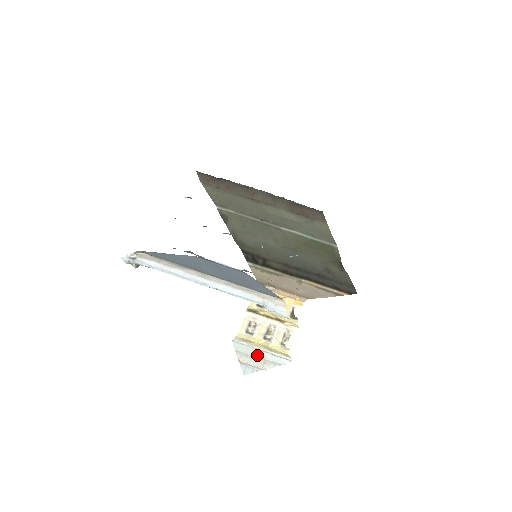
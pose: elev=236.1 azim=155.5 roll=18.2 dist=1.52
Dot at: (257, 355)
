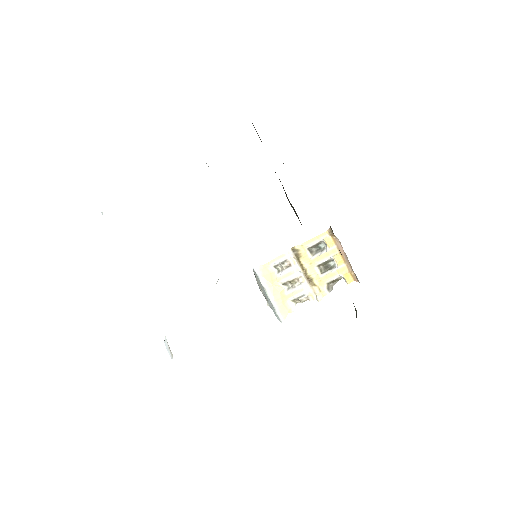
Dot at: (264, 293)
